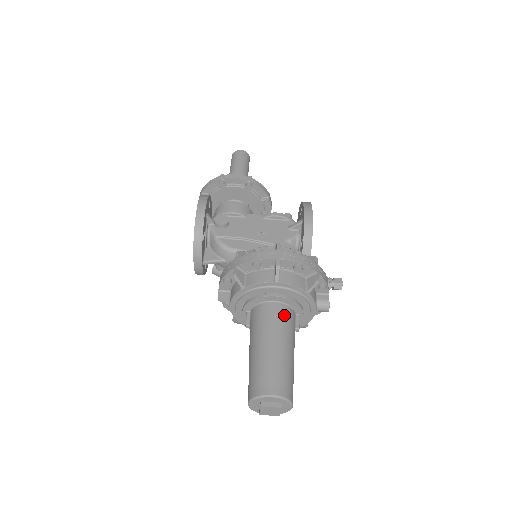
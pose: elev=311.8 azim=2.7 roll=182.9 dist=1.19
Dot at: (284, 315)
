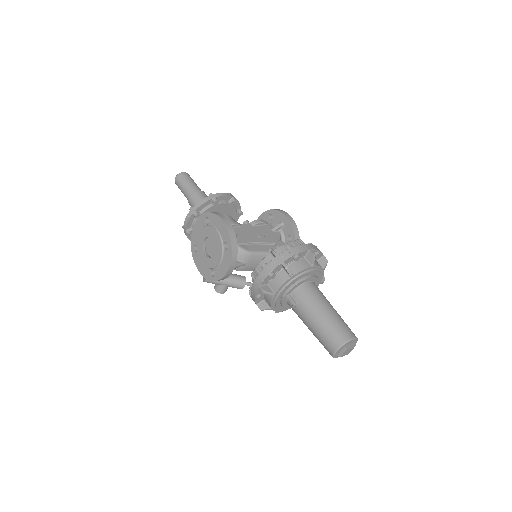
Dot at: (318, 289)
